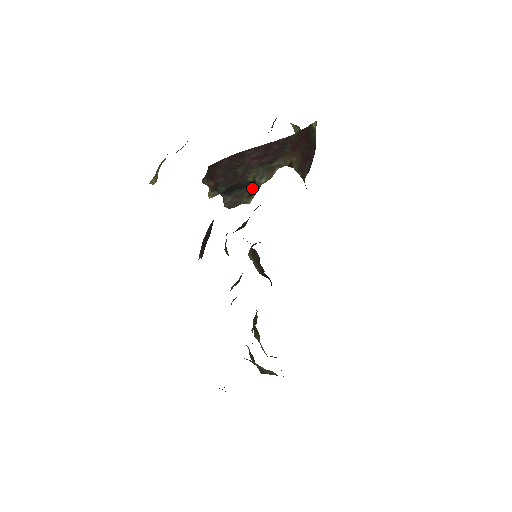
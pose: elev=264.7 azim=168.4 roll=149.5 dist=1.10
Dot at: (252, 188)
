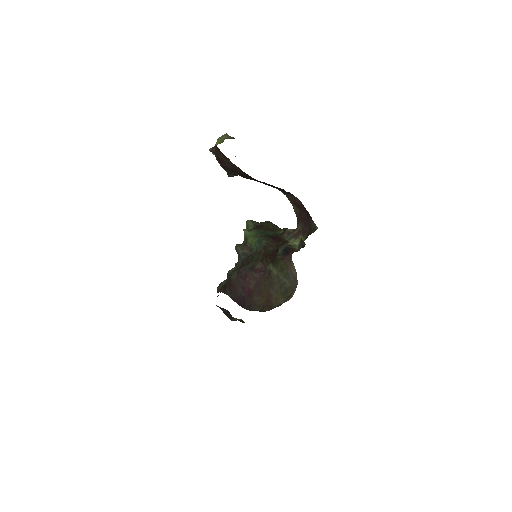
Dot at: (266, 262)
